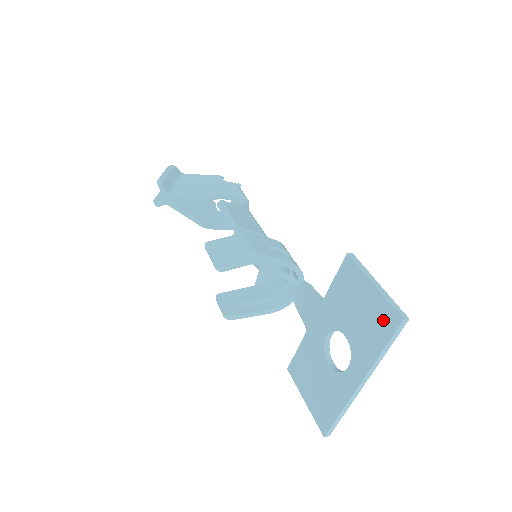
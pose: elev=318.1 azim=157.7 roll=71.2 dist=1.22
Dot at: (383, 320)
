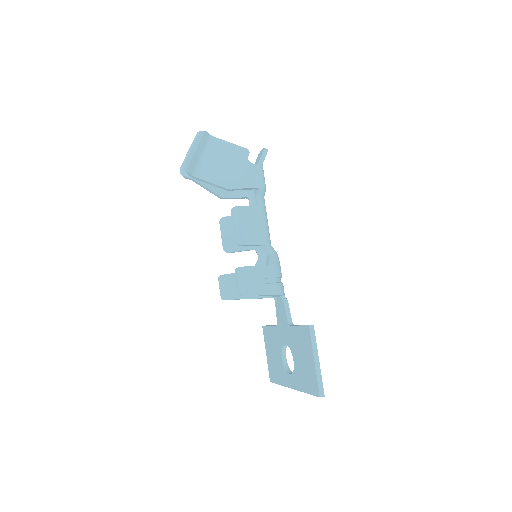
Dot at: (312, 383)
